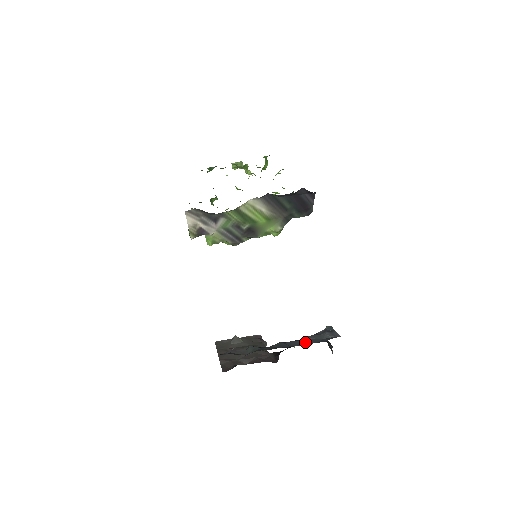
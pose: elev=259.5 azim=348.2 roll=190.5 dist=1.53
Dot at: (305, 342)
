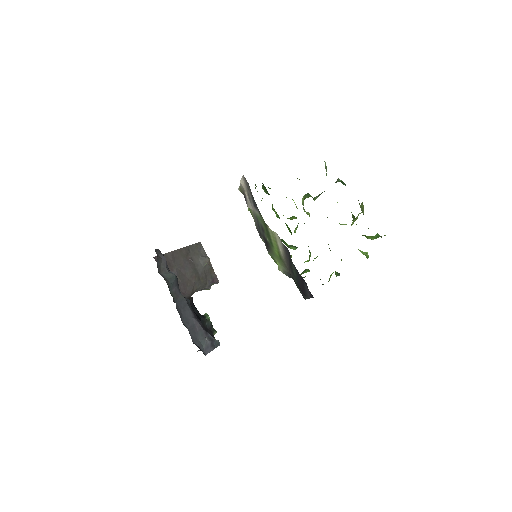
Dot at: (190, 323)
